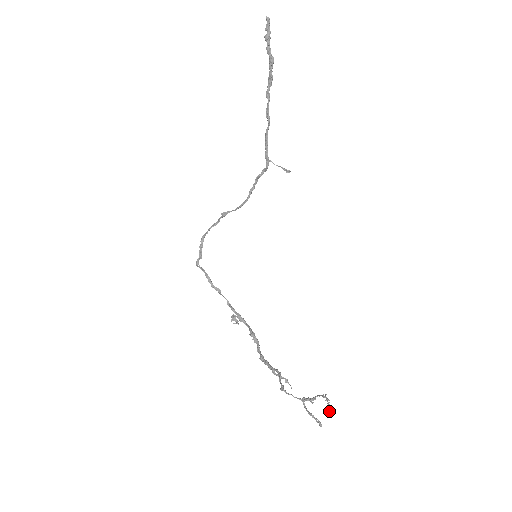
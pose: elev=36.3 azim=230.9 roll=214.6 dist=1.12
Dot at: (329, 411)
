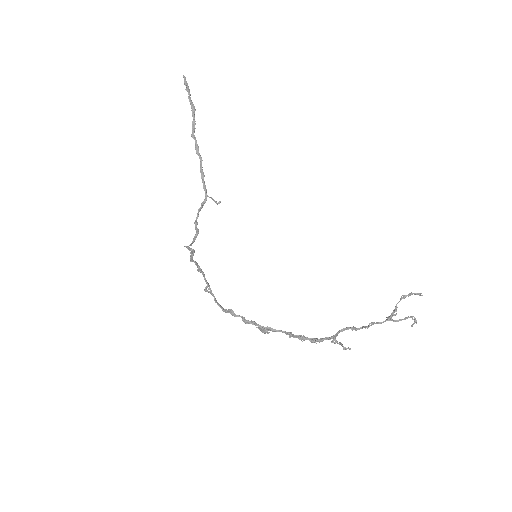
Dot at: (421, 295)
